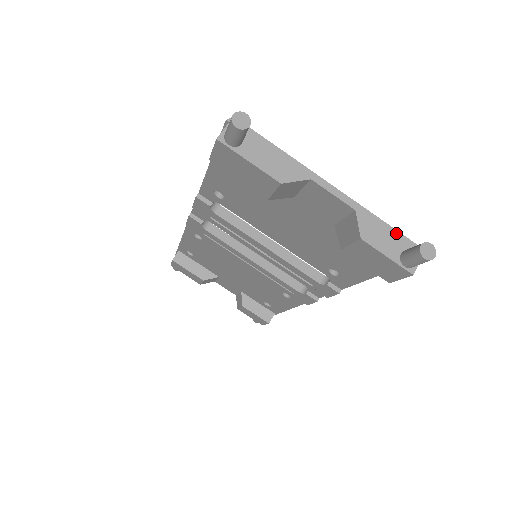
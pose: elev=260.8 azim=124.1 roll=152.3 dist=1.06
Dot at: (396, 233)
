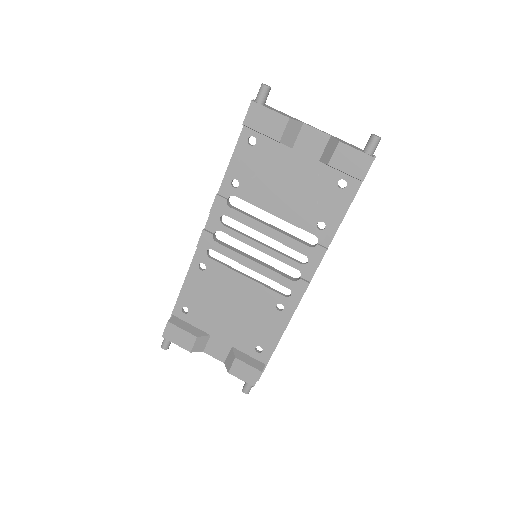
Dot at: (356, 147)
